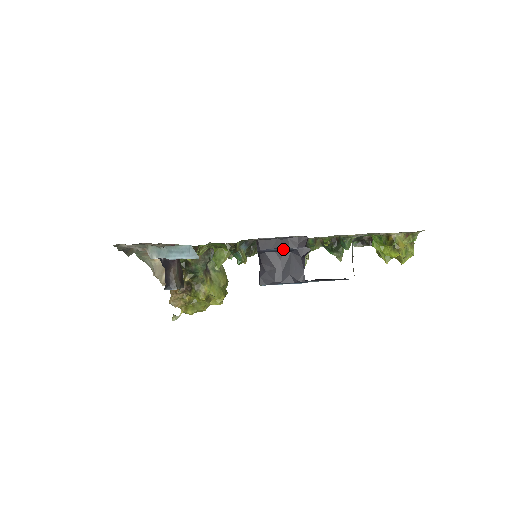
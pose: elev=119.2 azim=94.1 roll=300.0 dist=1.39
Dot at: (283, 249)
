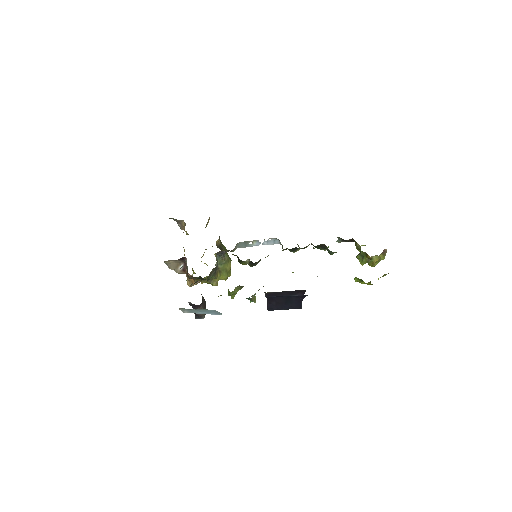
Dot at: (286, 296)
